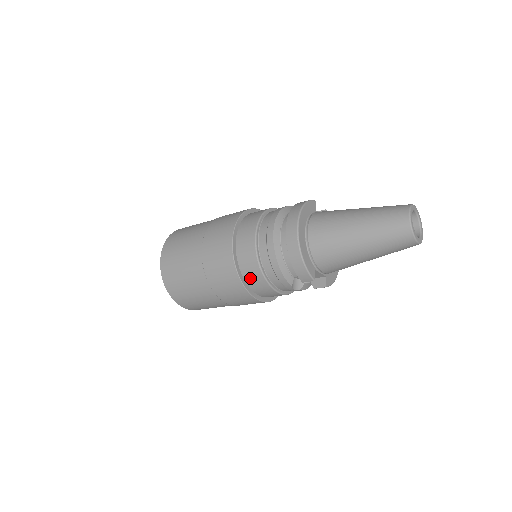
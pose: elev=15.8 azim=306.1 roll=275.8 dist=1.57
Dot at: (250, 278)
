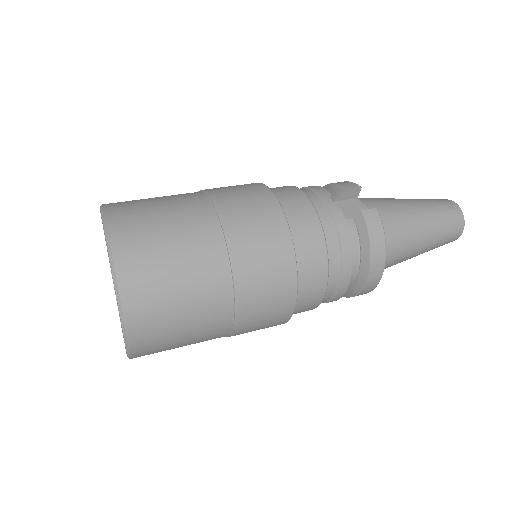
Dot at: occluded
